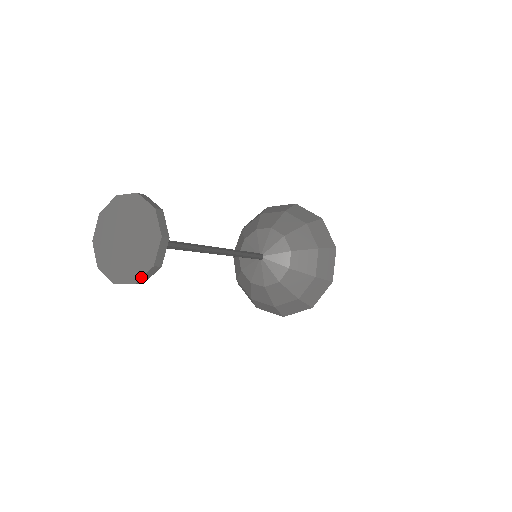
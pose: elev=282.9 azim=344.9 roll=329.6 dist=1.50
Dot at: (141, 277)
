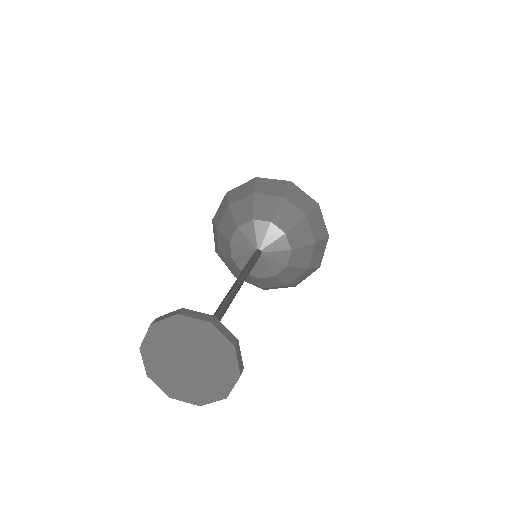
Dot at: (231, 390)
